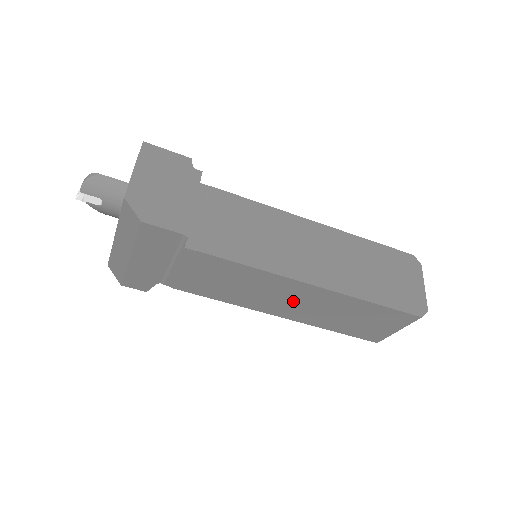
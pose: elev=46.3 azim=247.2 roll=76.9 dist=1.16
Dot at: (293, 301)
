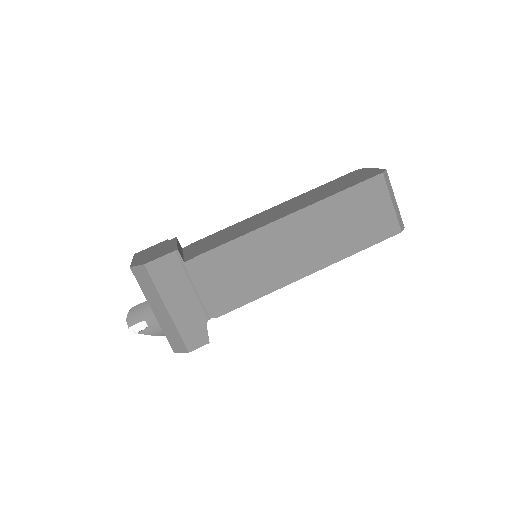
Dot at: (296, 247)
